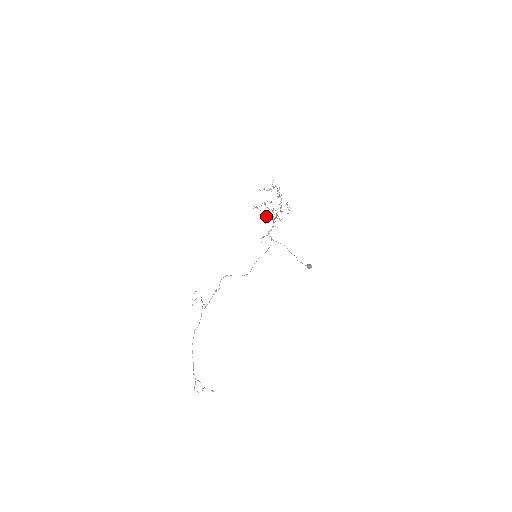
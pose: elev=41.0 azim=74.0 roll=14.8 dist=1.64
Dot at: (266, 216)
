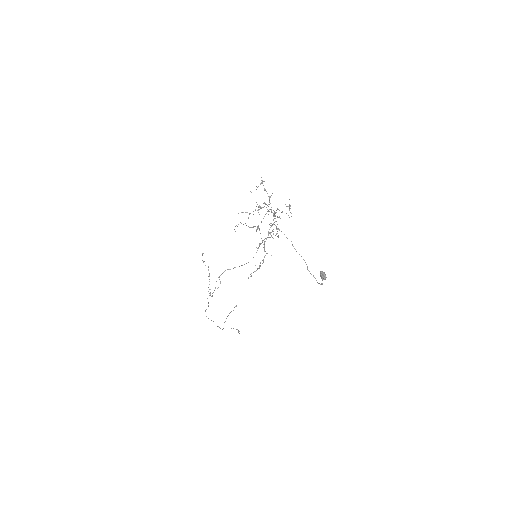
Dot at: occluded
